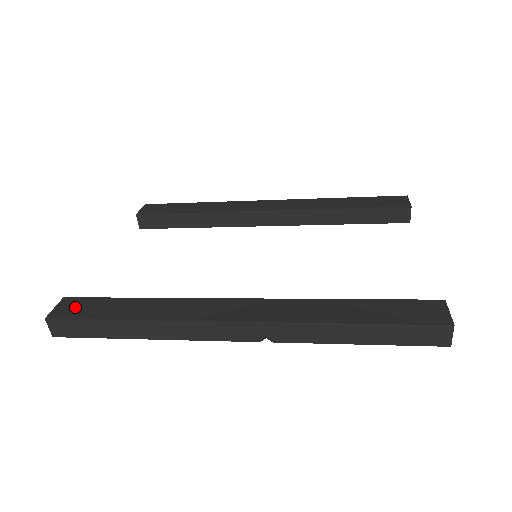
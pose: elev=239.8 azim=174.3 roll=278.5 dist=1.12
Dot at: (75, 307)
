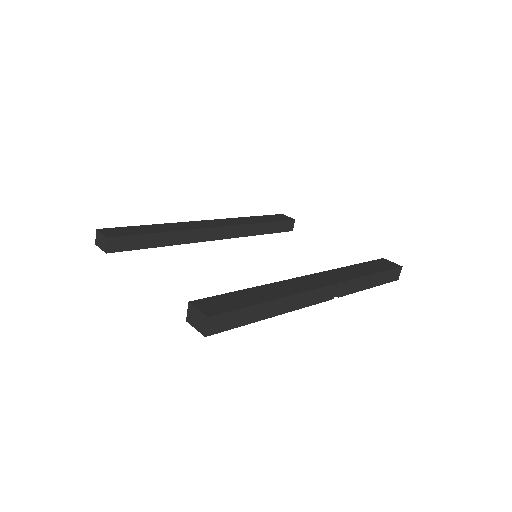
Dot at: (215, 304)
